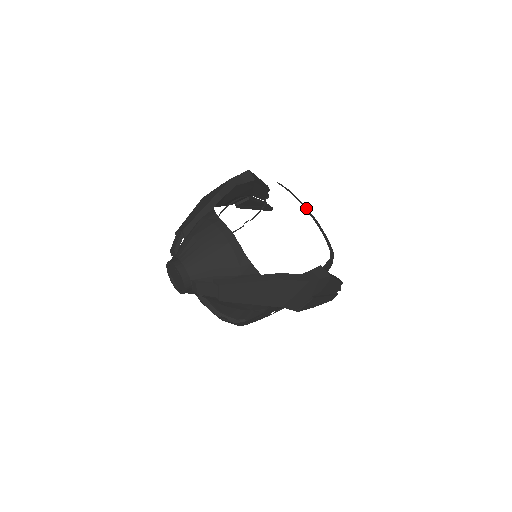
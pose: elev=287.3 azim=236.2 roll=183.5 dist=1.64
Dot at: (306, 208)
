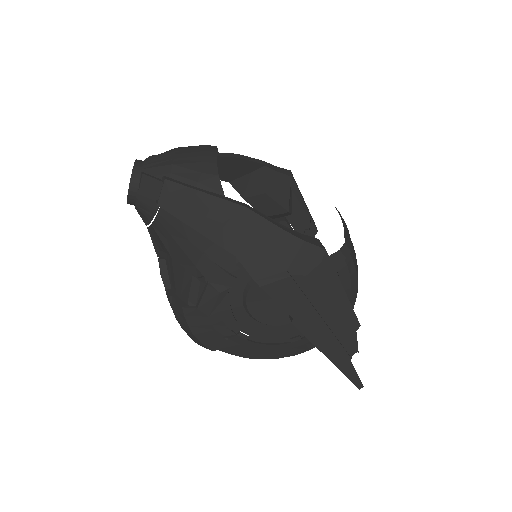
Dot at: (339, 212)
